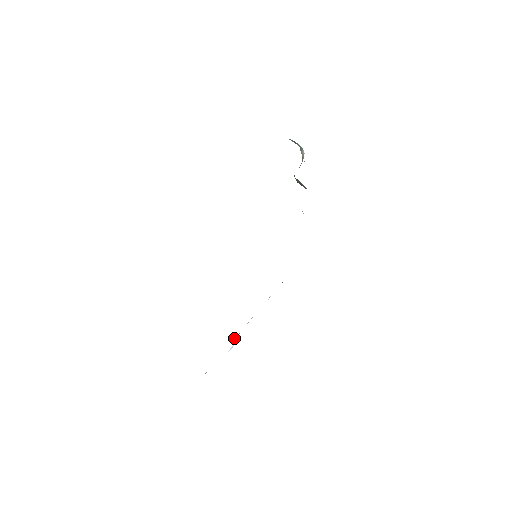
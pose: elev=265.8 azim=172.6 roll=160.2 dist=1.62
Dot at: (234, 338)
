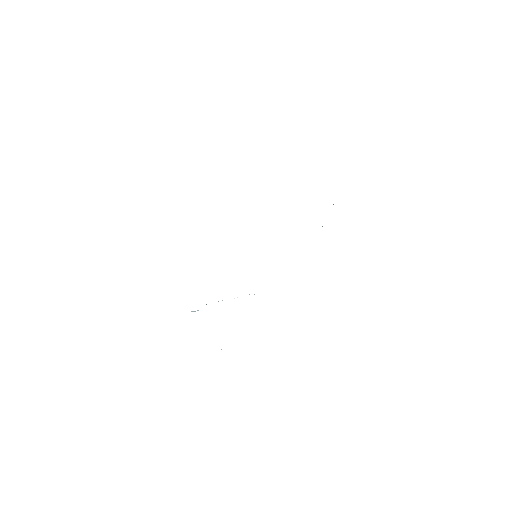
Dot at: occluded
